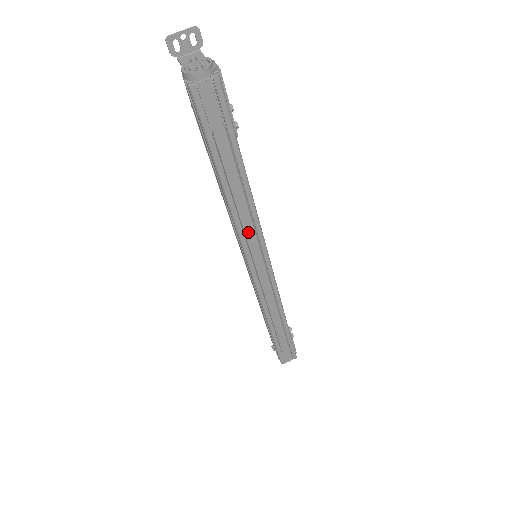
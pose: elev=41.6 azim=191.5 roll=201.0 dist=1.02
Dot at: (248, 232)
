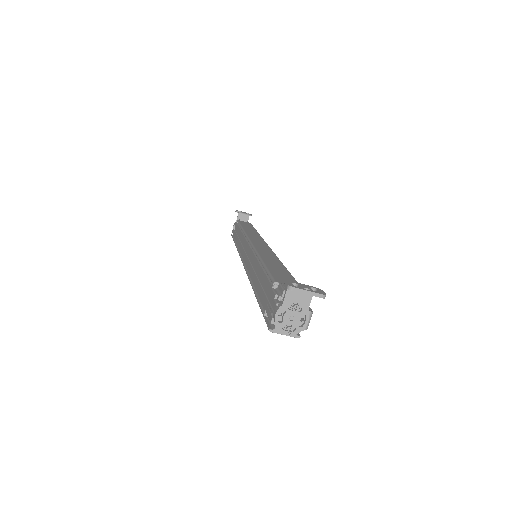
Dot at: occluded
